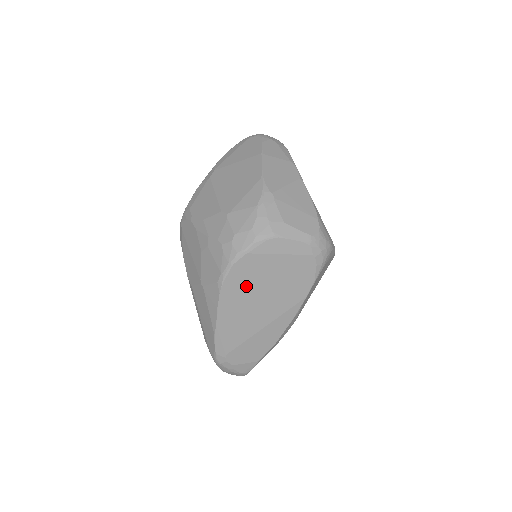
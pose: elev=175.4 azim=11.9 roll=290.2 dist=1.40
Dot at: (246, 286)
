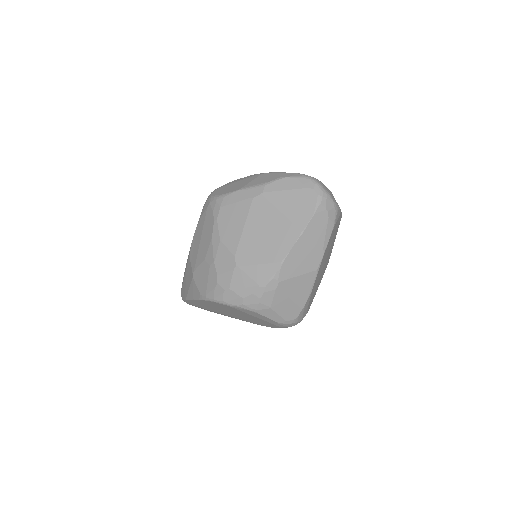
Dot at: (220, 307)
